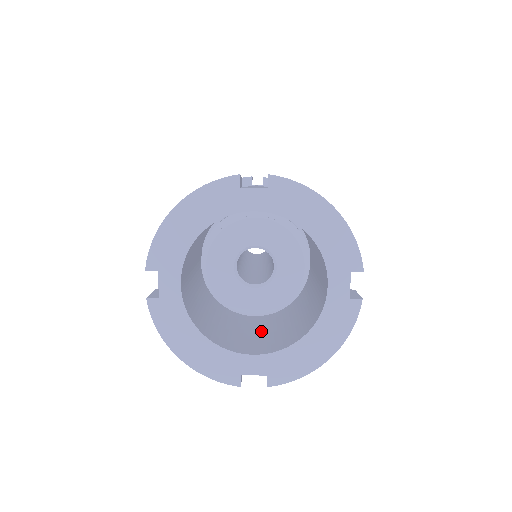
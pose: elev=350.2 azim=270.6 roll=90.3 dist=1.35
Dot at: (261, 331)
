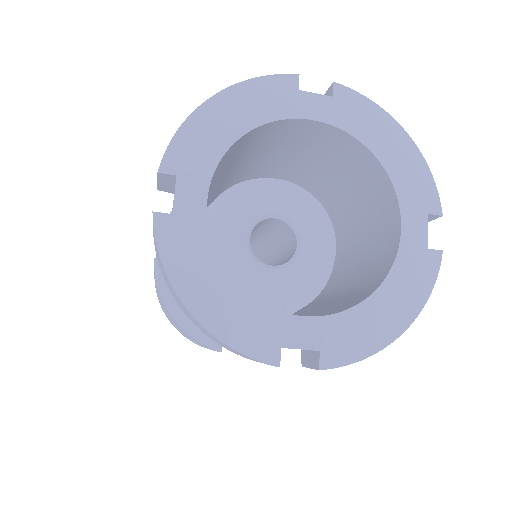
Dot at: occluded
